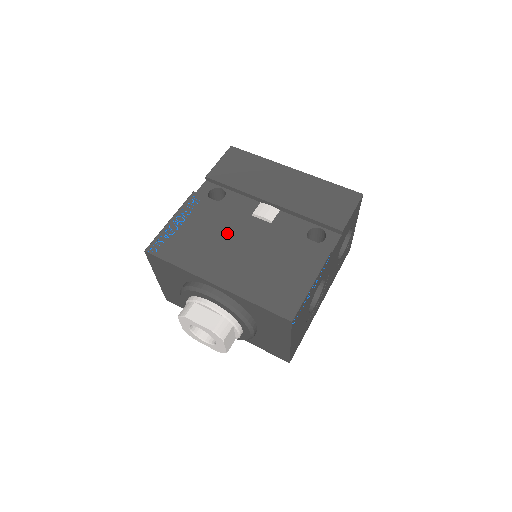
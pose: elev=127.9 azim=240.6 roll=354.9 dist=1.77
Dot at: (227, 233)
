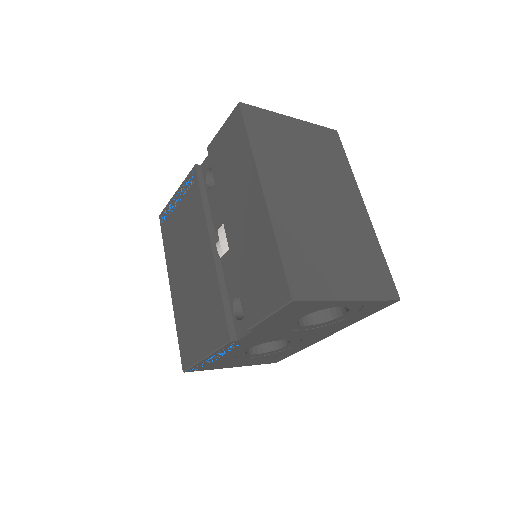
Dot at: (191, 242)
